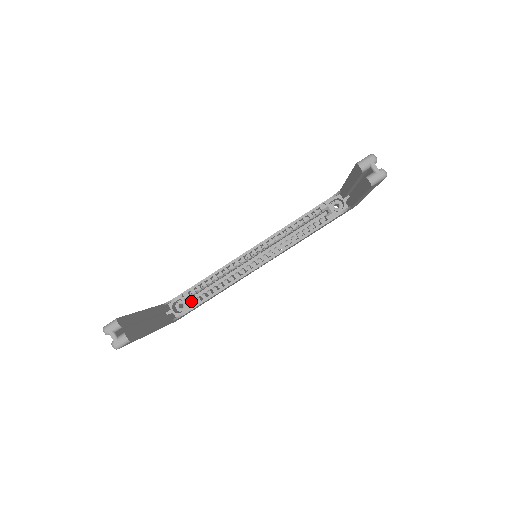
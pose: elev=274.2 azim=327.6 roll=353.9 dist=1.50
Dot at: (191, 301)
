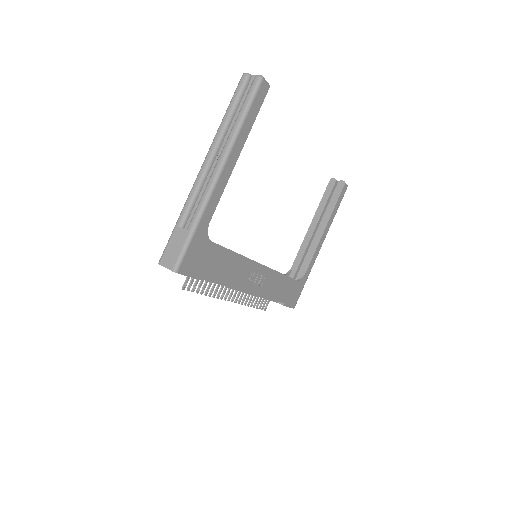
Dot at: occluded
